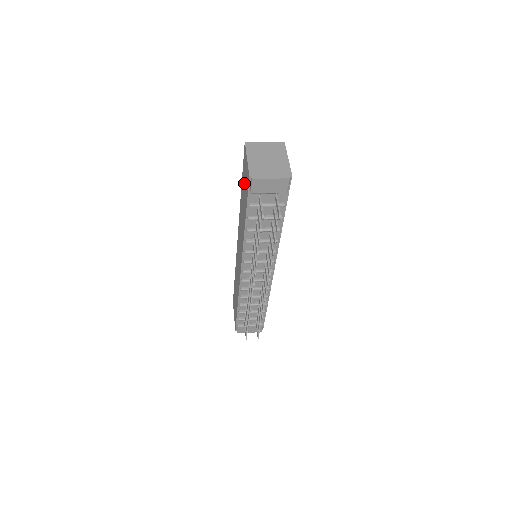
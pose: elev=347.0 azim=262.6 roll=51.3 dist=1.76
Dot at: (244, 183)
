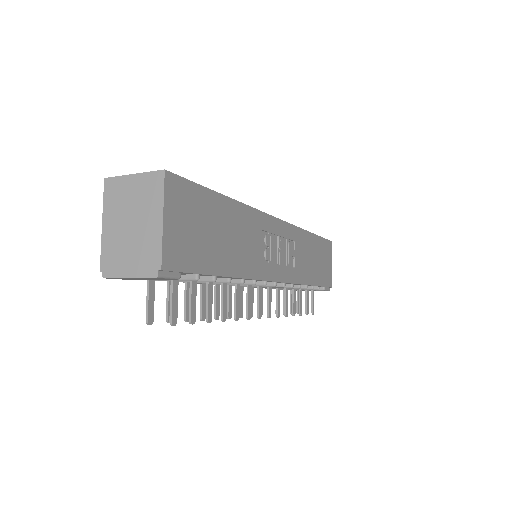
Dot at: occluded
